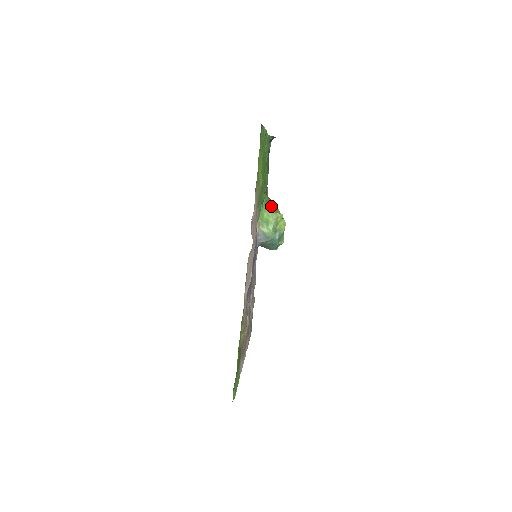
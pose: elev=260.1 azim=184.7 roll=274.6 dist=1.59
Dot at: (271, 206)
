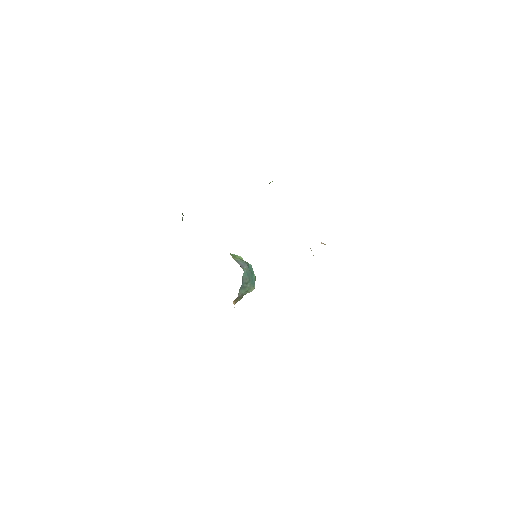
Dot at: occluded
